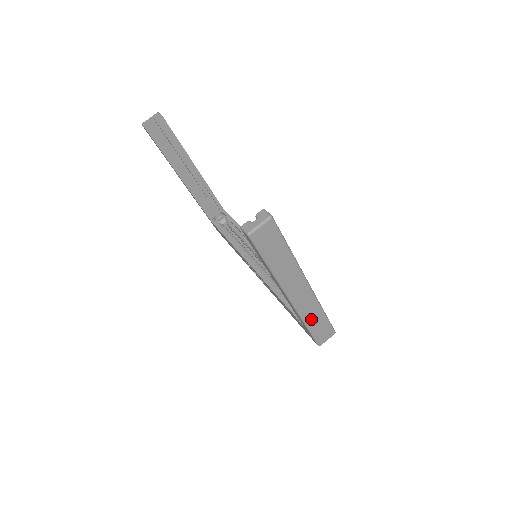
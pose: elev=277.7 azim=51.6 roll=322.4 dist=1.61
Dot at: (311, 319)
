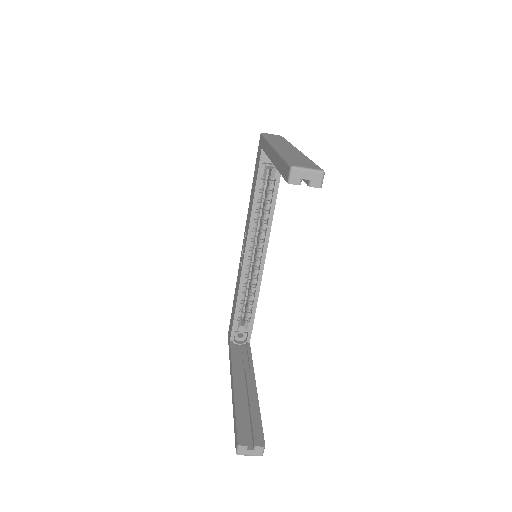
Dot at: occluded
